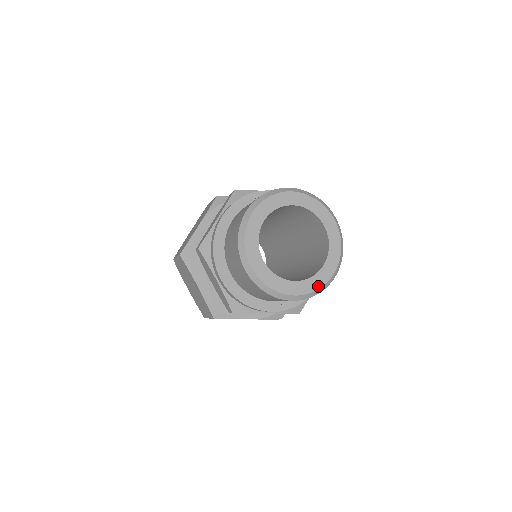
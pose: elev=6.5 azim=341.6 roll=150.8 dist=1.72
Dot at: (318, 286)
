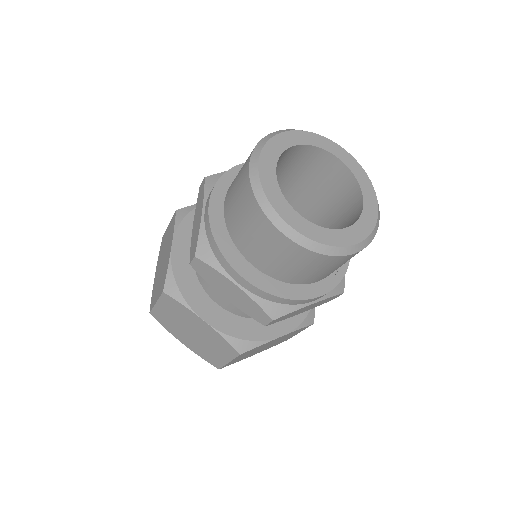
Dot at: (325, 241)
